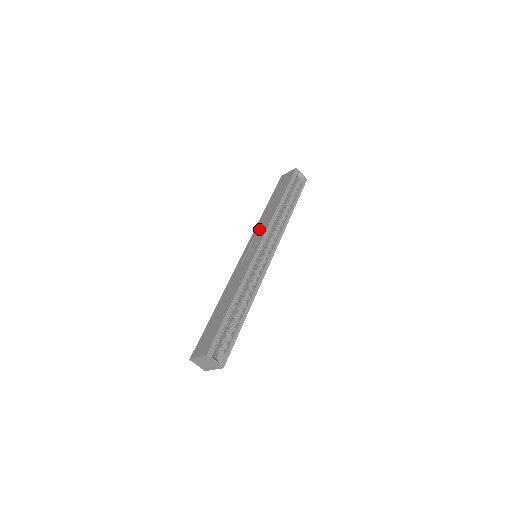
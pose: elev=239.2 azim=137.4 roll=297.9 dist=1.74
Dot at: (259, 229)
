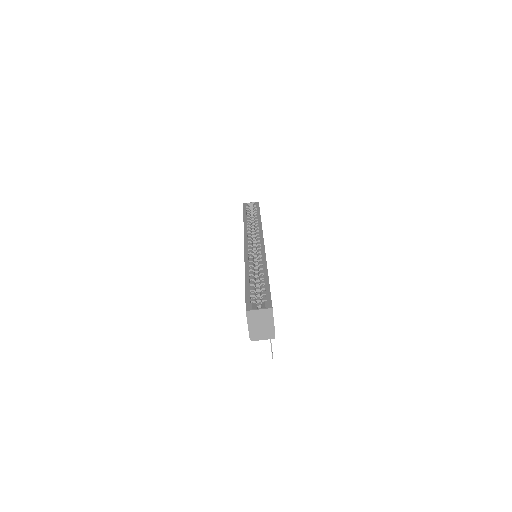
Dot at: occluded
